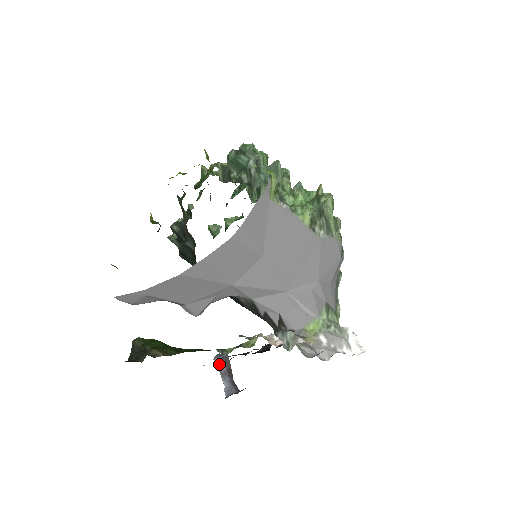
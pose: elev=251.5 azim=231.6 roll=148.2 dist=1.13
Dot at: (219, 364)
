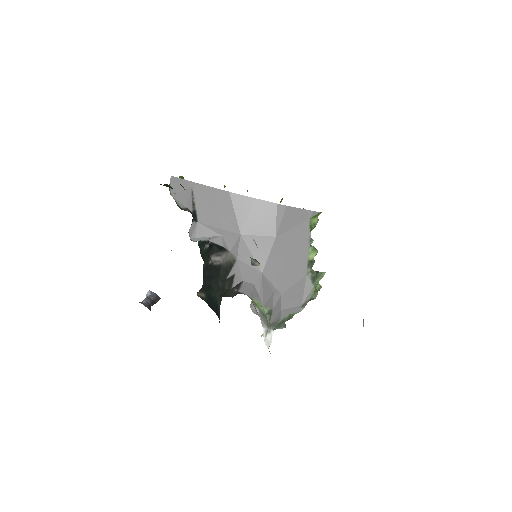
Dot at: (151, 295)
